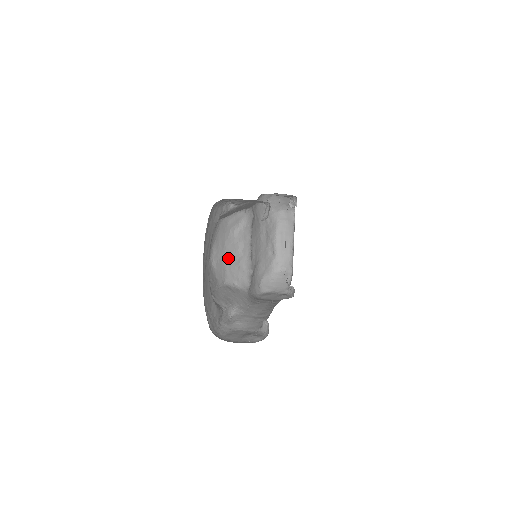
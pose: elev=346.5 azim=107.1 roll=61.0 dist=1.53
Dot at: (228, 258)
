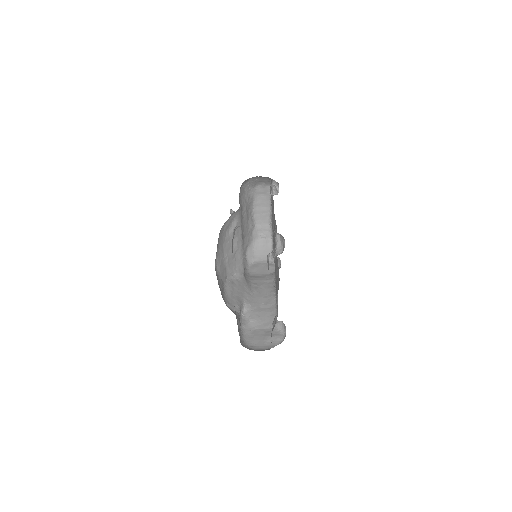
Dot at: (227, 257)
